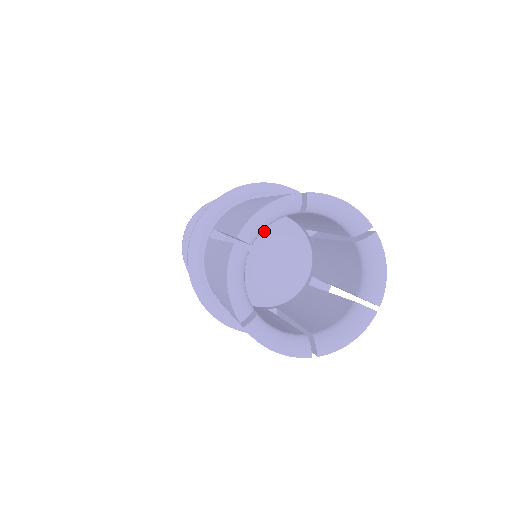
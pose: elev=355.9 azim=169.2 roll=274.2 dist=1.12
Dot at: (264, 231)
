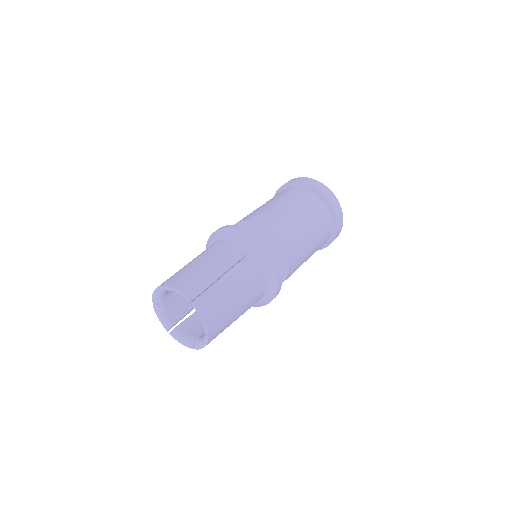
Dot at: occluded
